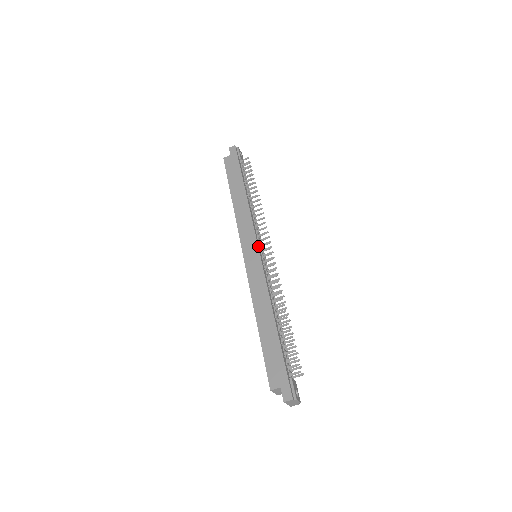
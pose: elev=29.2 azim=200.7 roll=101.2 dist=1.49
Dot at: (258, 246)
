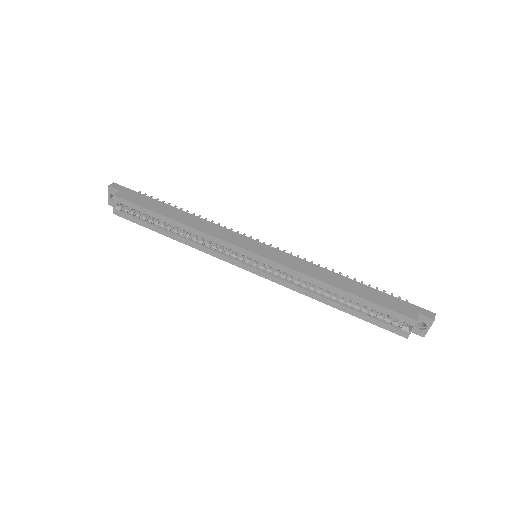
Dot at: (257, 241)
